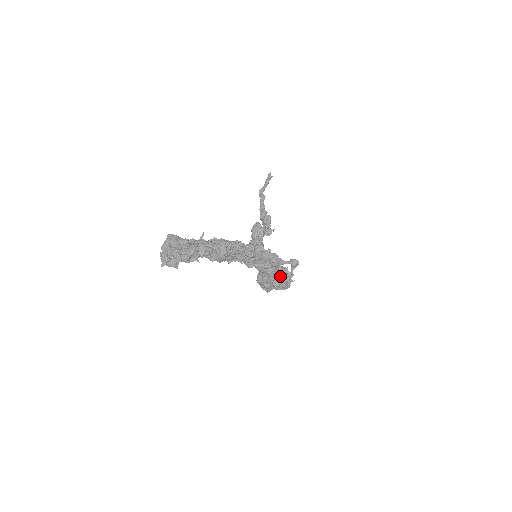
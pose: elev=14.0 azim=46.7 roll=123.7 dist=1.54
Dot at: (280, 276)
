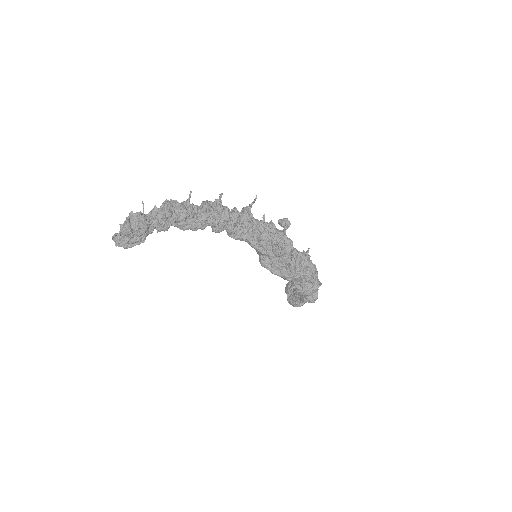
Dot at: (270, 234)
